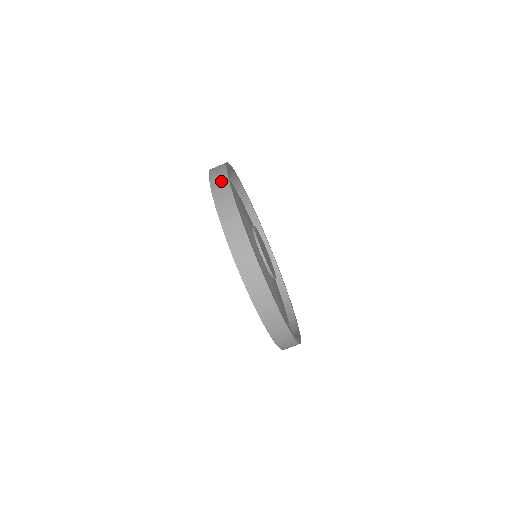
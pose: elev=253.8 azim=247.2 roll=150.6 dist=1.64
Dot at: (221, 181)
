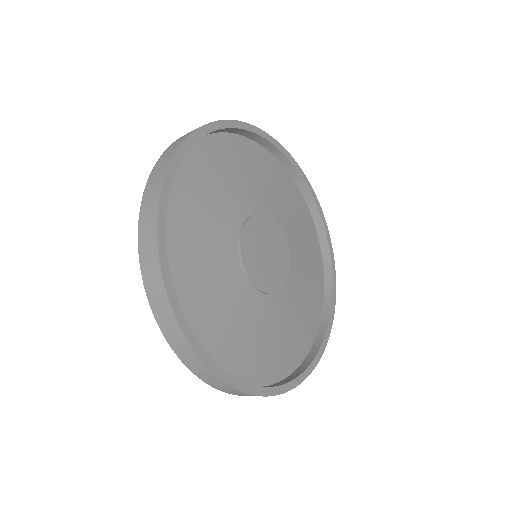
Dot at: (228, 390)
